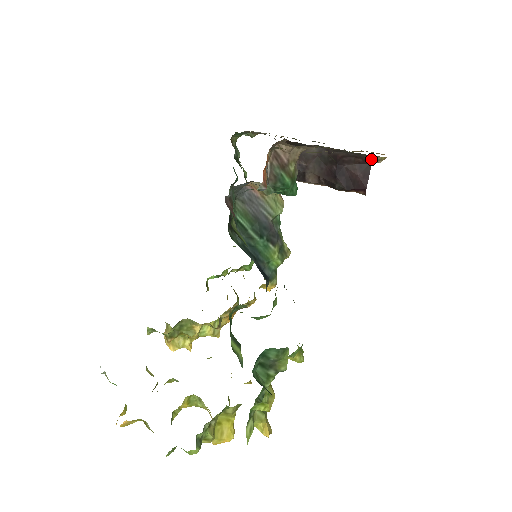
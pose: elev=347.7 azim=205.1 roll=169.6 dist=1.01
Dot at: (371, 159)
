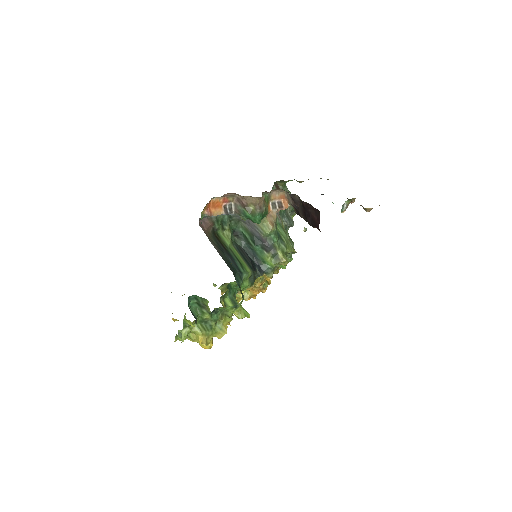
Dot at: occluded
